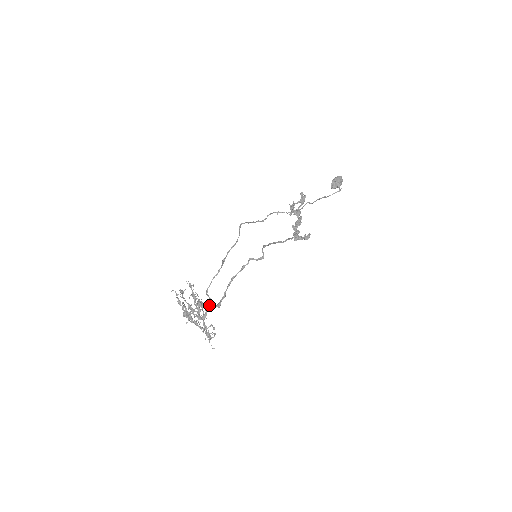
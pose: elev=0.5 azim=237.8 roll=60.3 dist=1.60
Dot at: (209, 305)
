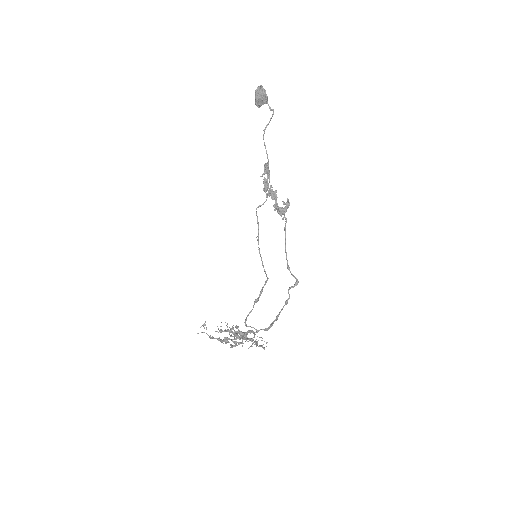
Dot at: (255, 332)
